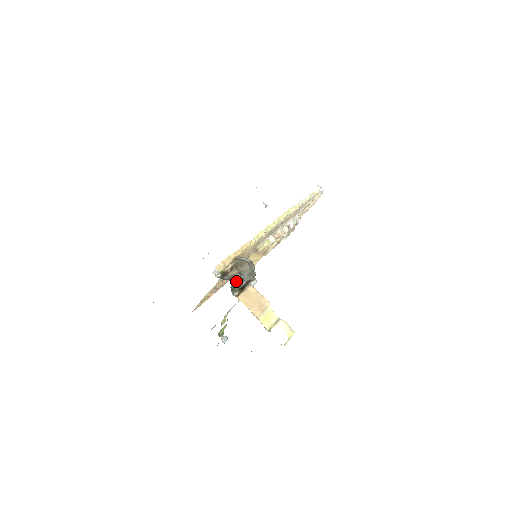
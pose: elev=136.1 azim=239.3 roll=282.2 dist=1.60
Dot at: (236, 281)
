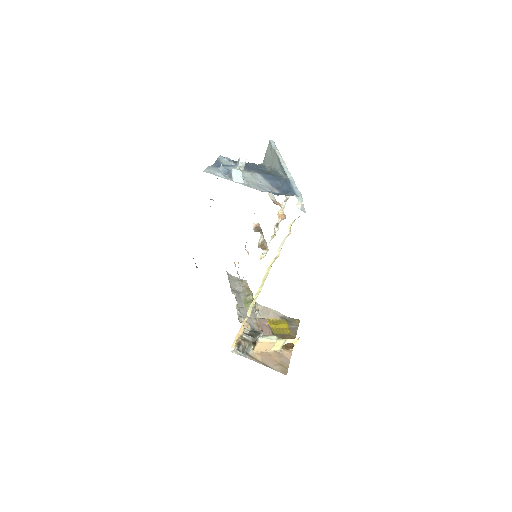
Dot at: occluded
